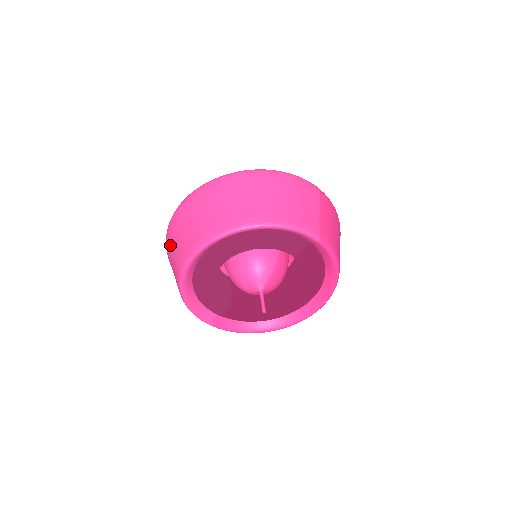
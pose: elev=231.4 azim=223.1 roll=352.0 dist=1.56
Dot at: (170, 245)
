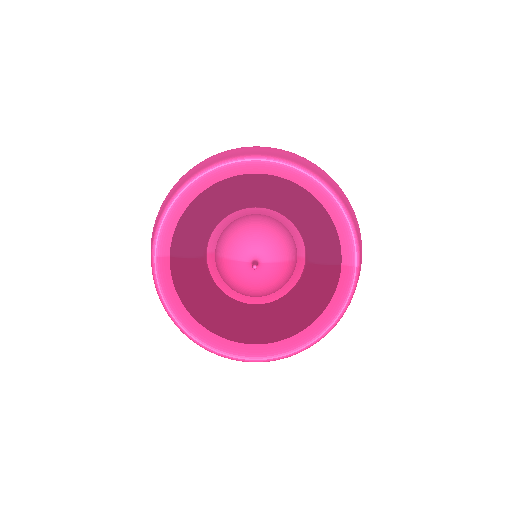
Dot at: (211, 158)
